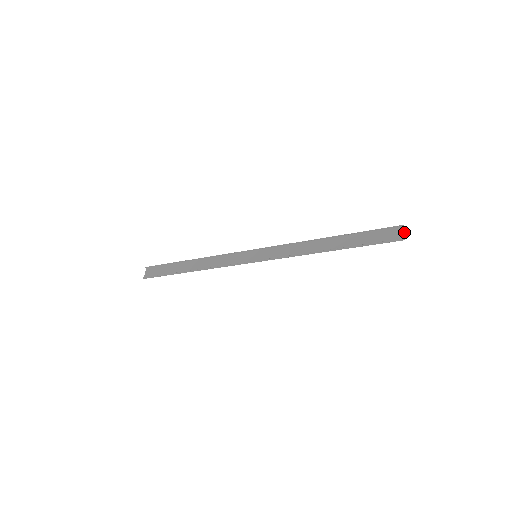
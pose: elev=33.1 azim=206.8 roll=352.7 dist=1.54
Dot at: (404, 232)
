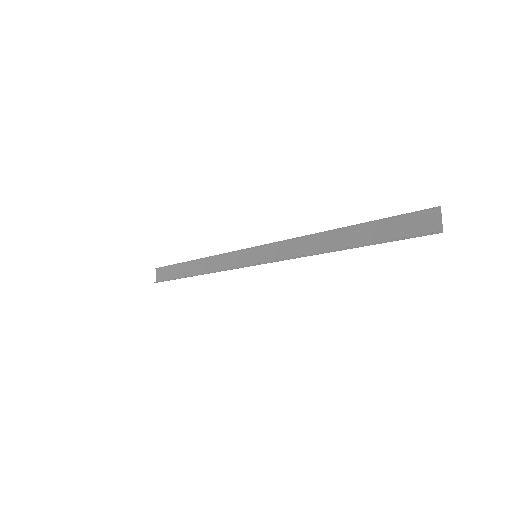
Dot at: (441, 218)
